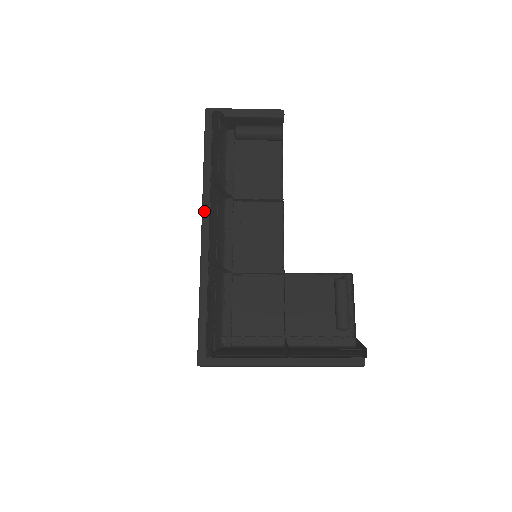
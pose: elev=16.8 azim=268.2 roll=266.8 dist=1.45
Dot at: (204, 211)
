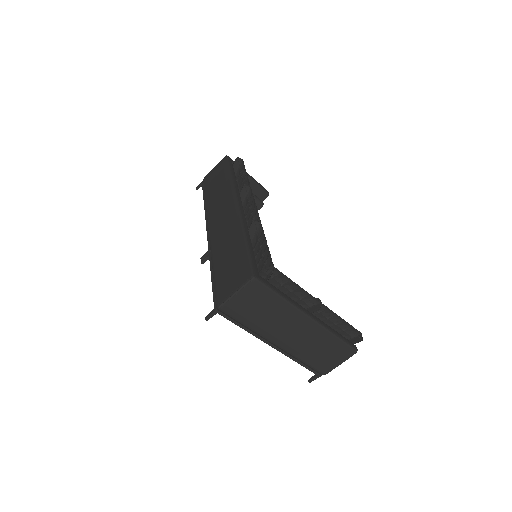
Dot at: (237, 196)
